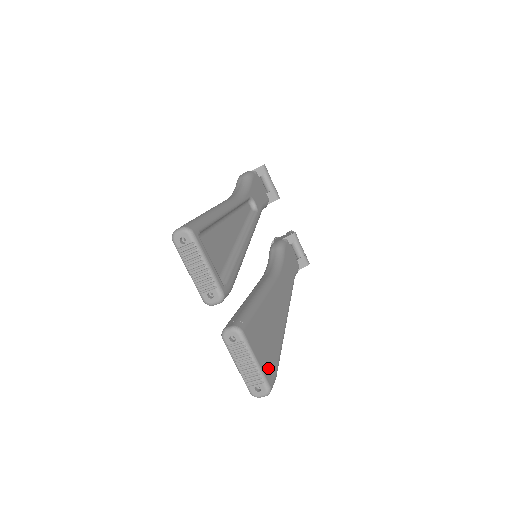
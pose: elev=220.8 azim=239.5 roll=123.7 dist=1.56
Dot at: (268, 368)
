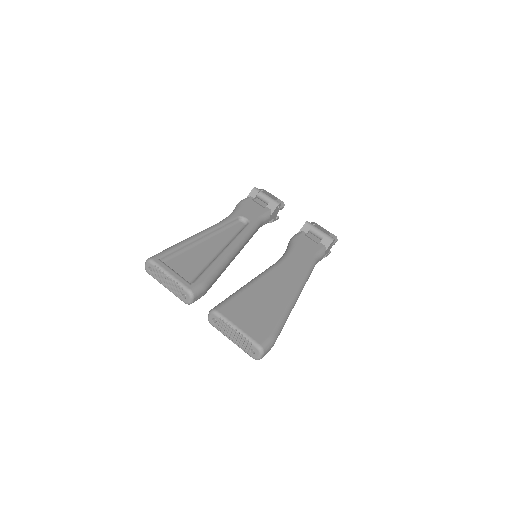
Dot at: (257, 332)
